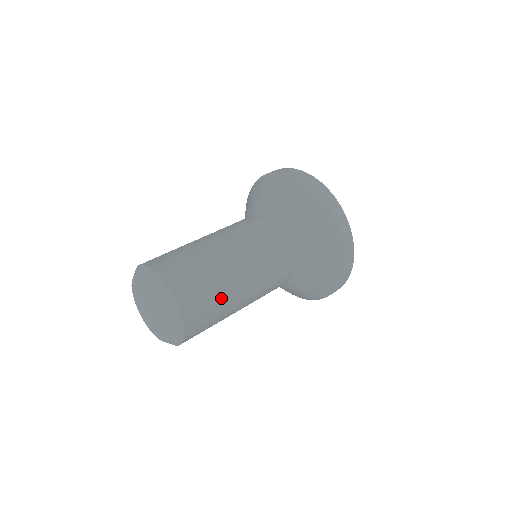
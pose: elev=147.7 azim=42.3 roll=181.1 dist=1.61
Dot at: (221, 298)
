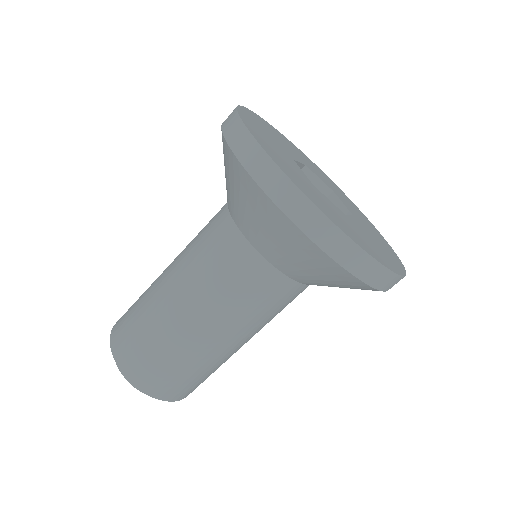
Dot at: (193, 365)
